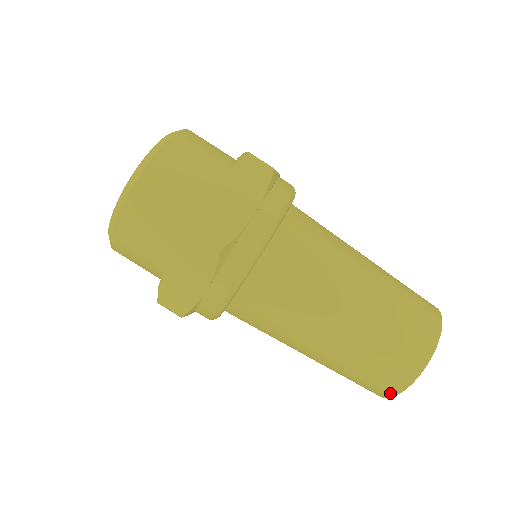
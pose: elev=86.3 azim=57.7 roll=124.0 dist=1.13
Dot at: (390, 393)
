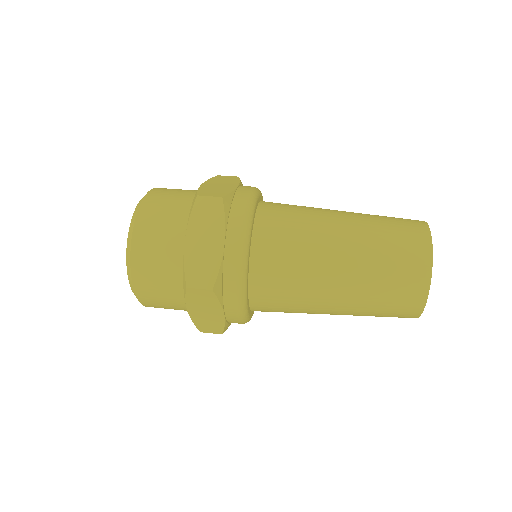
Dot at: (424, 229)
